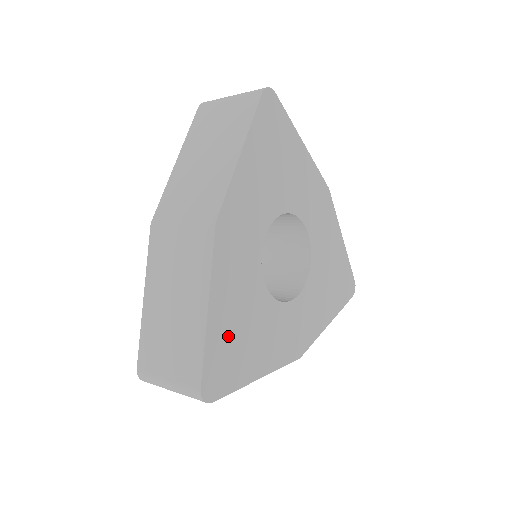
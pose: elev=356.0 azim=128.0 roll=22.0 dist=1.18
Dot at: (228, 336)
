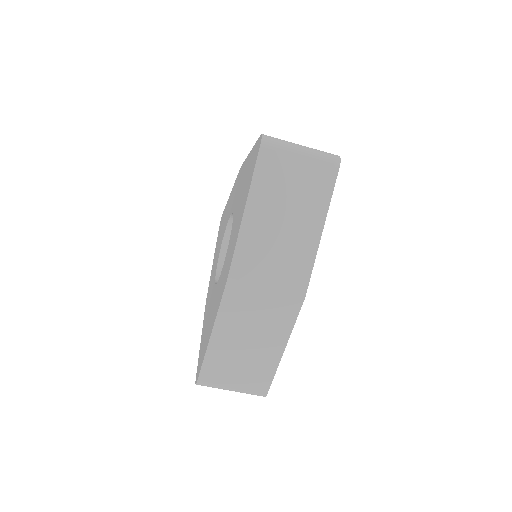
Dot at: occluded
